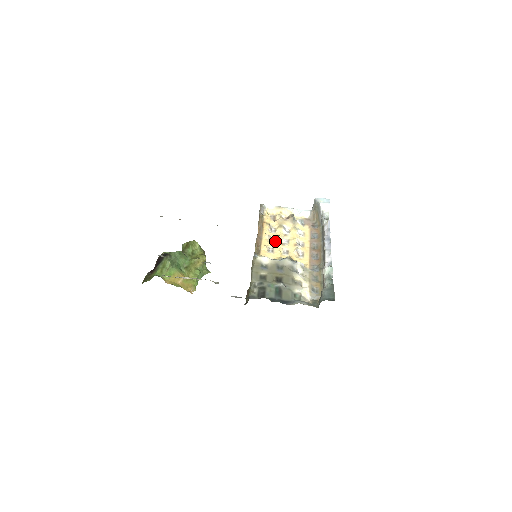
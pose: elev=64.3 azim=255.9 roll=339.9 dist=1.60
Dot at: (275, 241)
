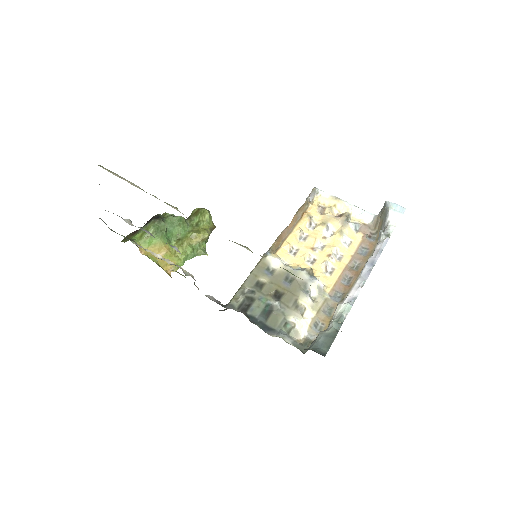
Dot at: (306, 241)
